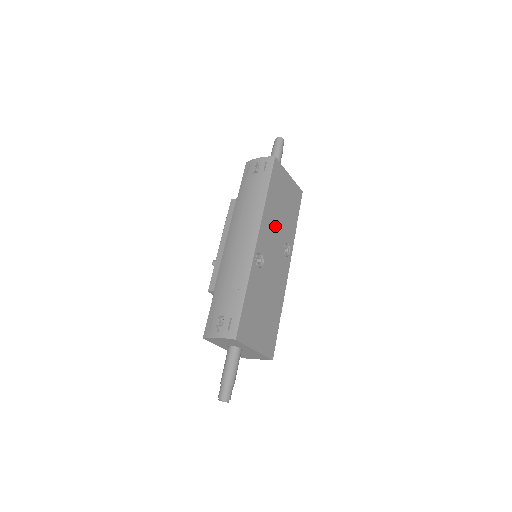
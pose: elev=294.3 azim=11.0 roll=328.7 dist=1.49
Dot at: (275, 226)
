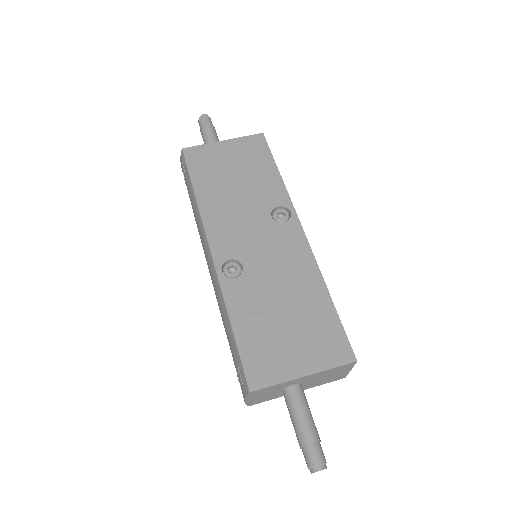
Dot at: (236, 210)
